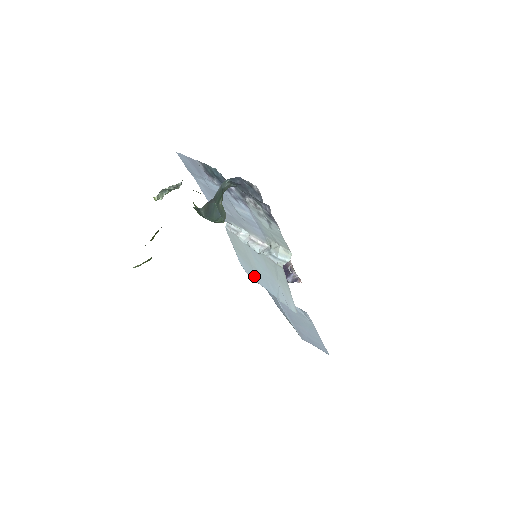
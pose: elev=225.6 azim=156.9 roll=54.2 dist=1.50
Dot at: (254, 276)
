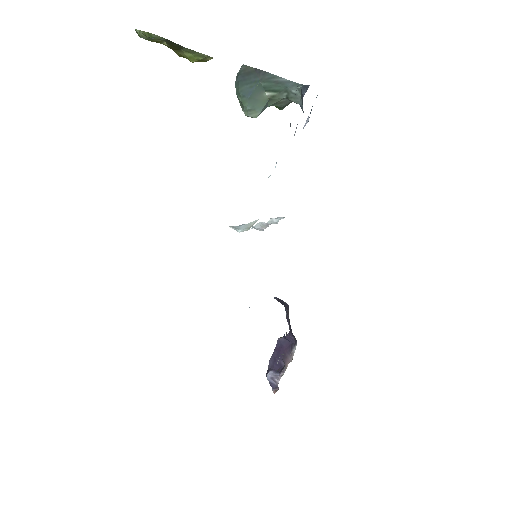
Dot at: occluded
